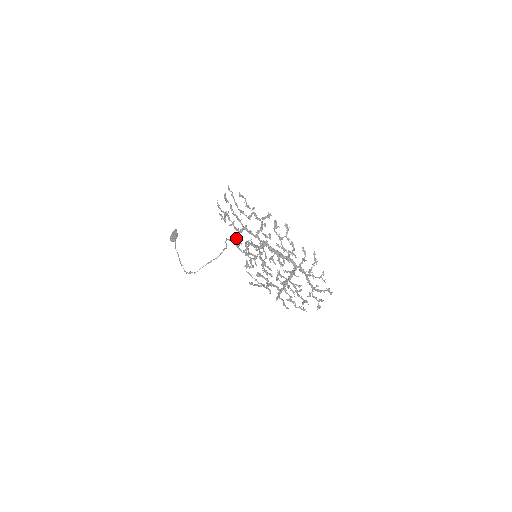
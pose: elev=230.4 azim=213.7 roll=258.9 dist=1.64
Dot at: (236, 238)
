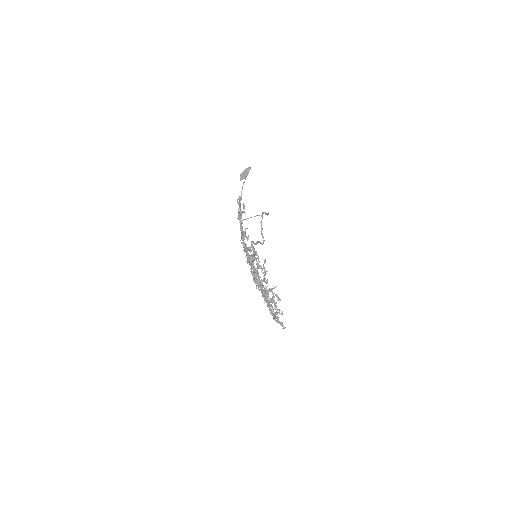
Dot at: occluded
